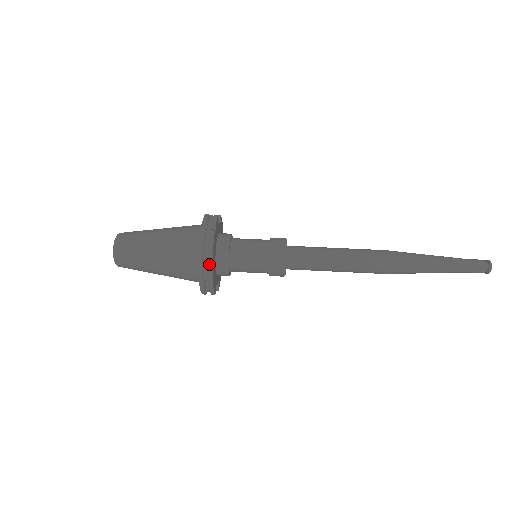
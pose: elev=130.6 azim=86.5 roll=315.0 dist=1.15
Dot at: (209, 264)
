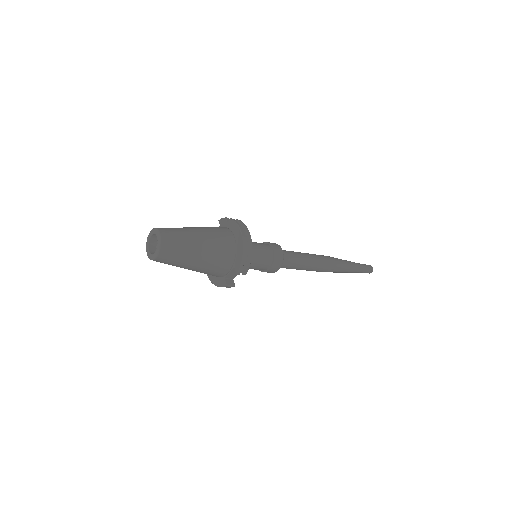
Dot at: (249, 236)
